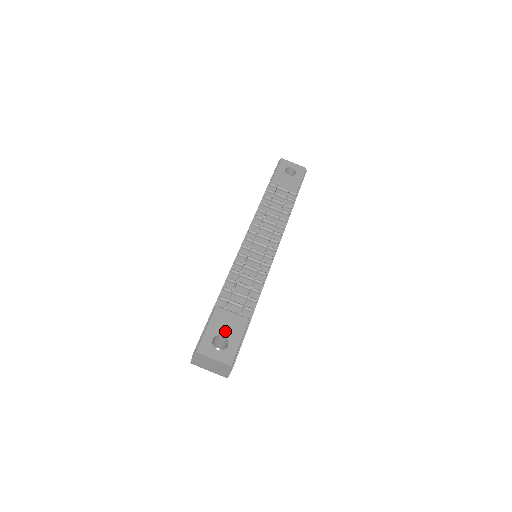
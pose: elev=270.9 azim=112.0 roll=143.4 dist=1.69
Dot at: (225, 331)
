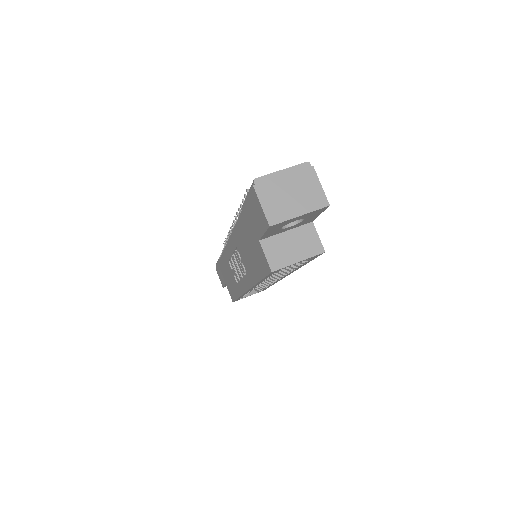
Dot at: occluded
